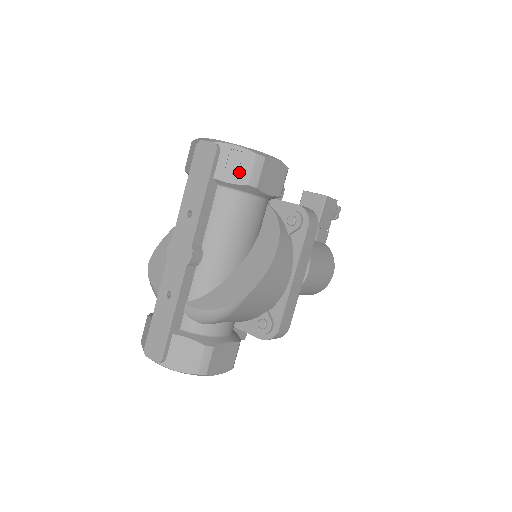
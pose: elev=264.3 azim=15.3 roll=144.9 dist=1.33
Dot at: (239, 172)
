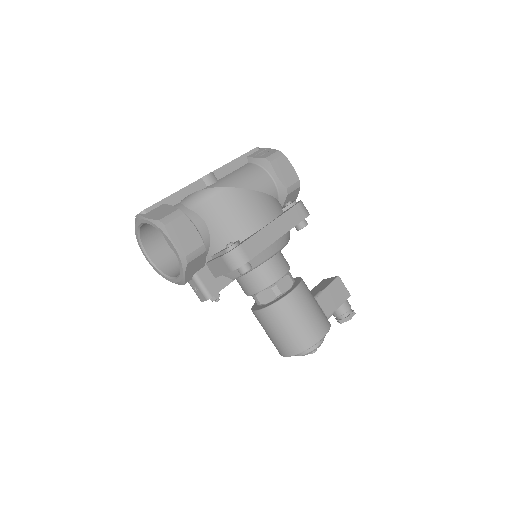
Dot at: (264, 155)
